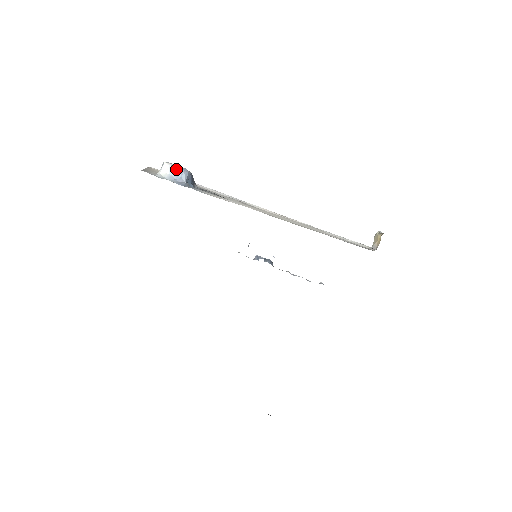
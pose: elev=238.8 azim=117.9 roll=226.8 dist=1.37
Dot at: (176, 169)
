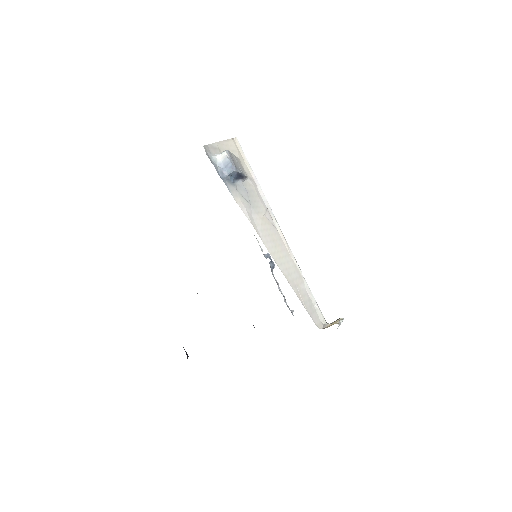
Dot at: (228, 162)
